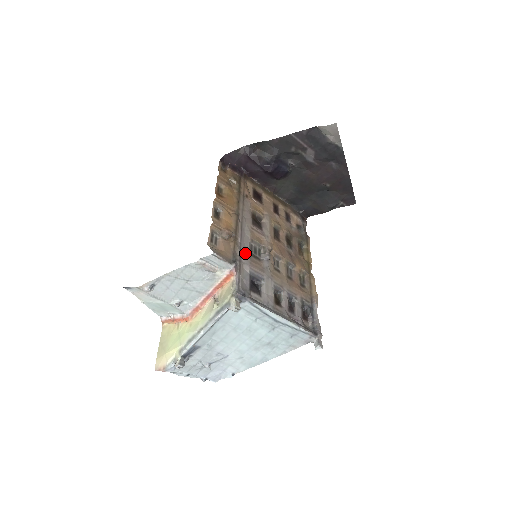
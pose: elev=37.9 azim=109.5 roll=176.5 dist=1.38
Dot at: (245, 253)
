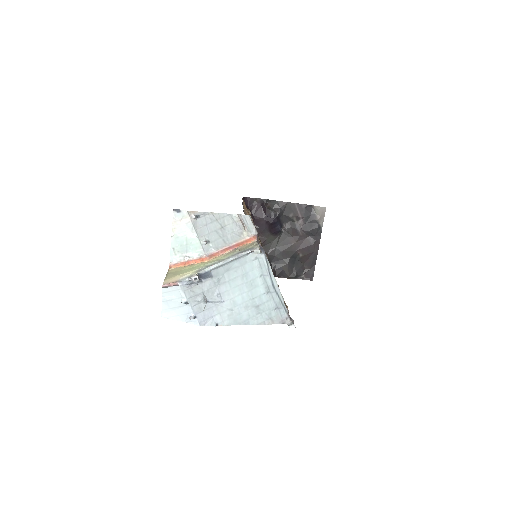
Dot at: occluded
